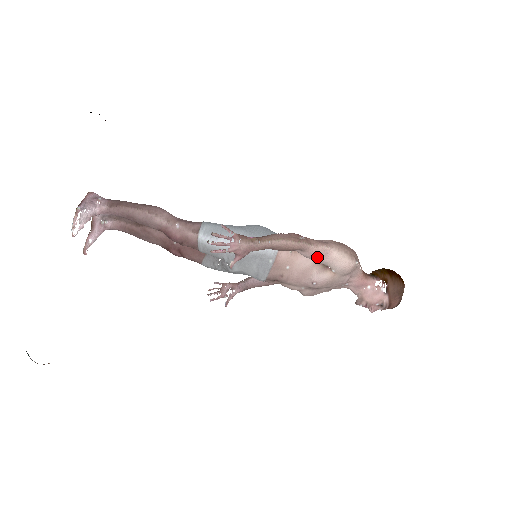
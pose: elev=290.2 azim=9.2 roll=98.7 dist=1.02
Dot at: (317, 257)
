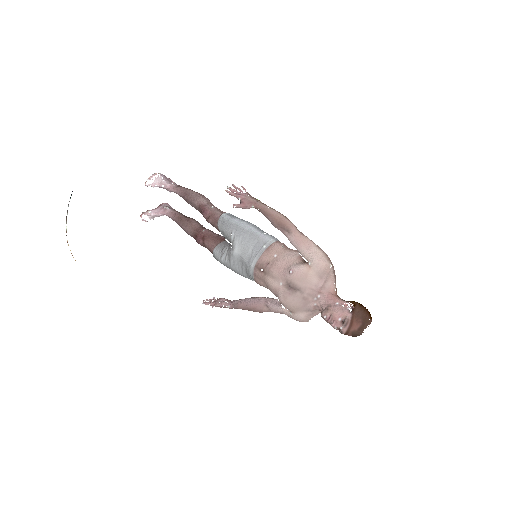
Dot at: (300, 243)
